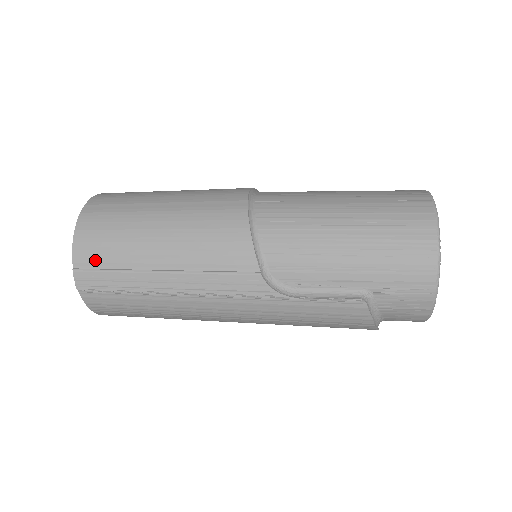
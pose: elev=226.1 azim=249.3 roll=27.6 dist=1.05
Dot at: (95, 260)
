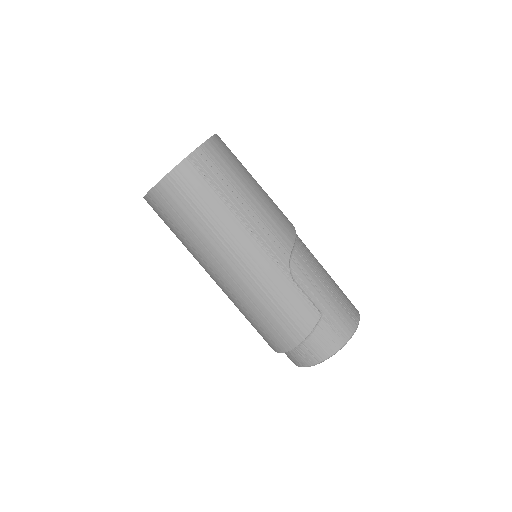
Dot at: (216, 157)
